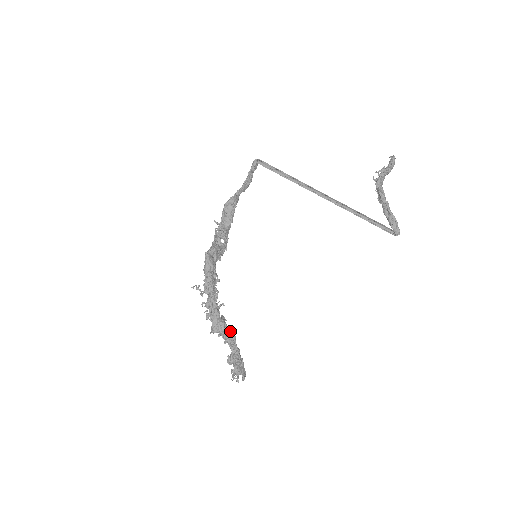
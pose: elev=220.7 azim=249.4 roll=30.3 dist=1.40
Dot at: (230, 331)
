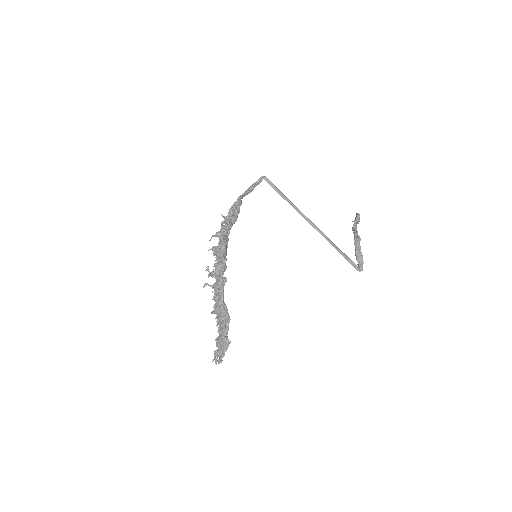
Dot at: occluded
